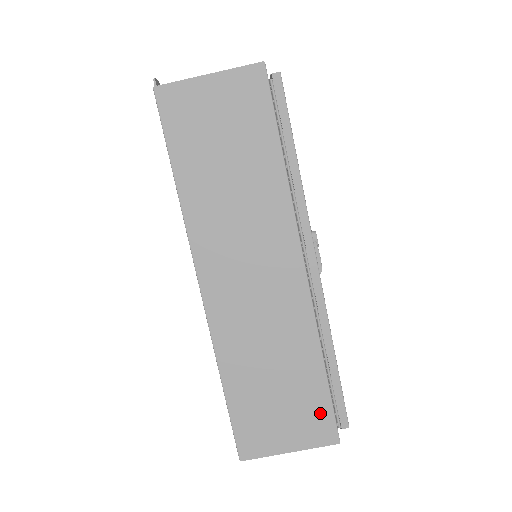
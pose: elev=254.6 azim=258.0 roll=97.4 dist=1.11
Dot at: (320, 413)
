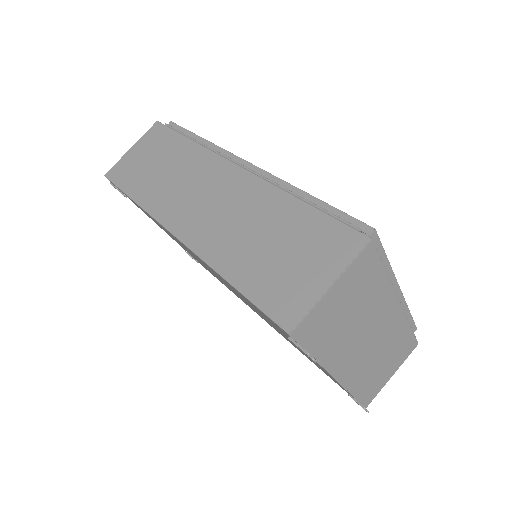
Dot at: (329, 232)
